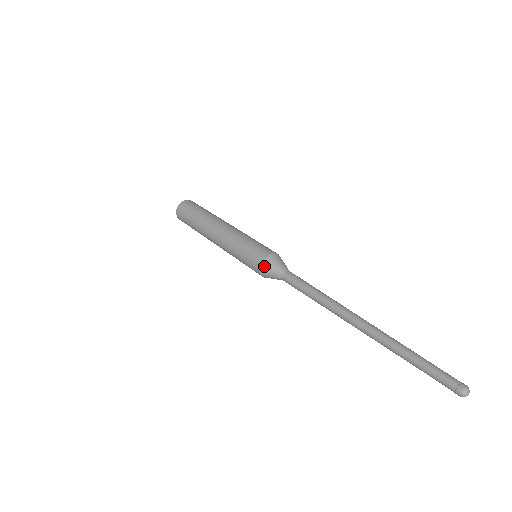
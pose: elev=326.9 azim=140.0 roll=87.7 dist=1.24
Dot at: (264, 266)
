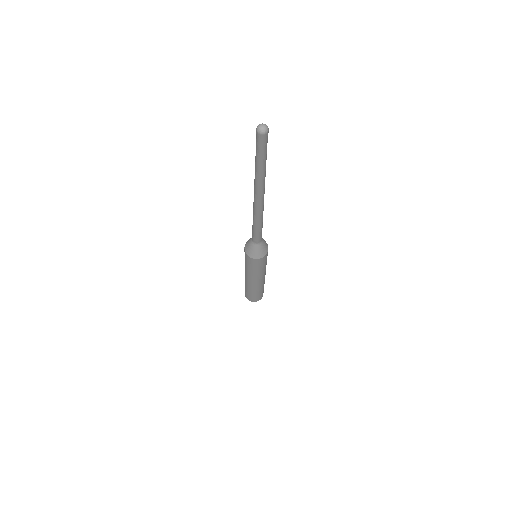
Dot at: (245, 245)
